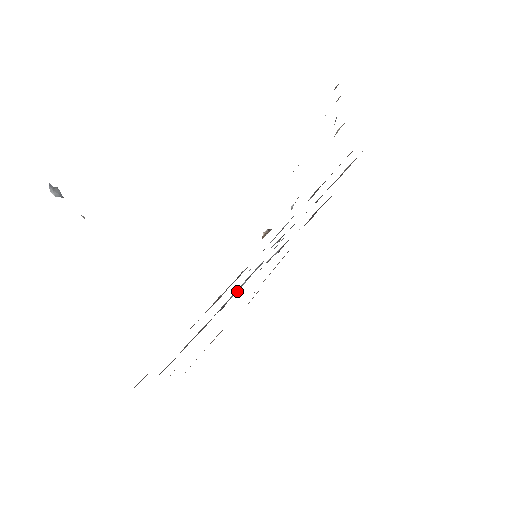
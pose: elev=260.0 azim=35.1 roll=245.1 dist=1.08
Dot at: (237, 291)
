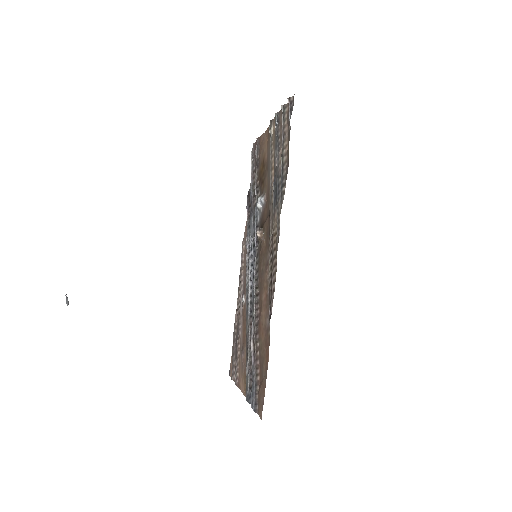
Dot at: (251, 293)
